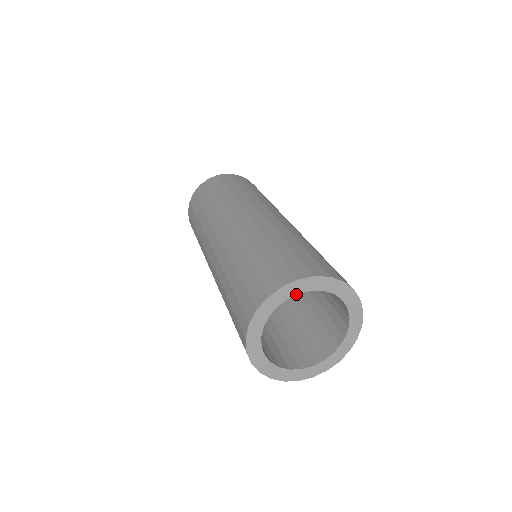
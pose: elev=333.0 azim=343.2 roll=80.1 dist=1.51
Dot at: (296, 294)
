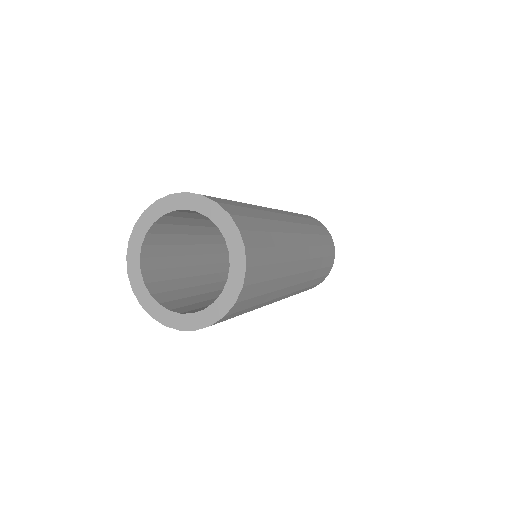
Dot at: (215, 222)
